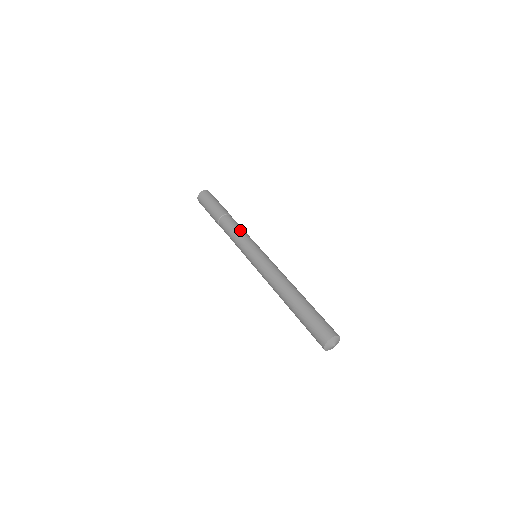
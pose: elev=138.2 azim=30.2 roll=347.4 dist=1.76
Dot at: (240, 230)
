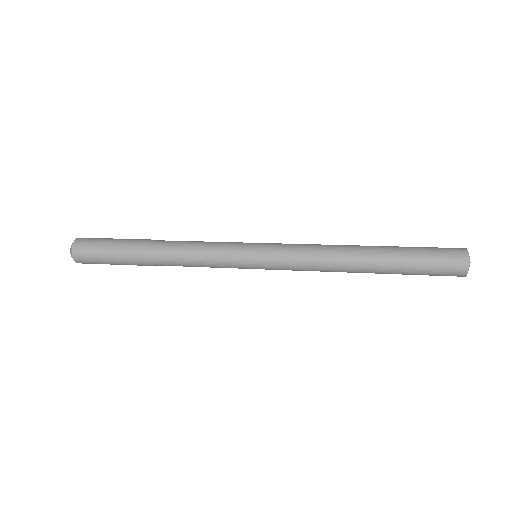
Dot at: (201, 241)
